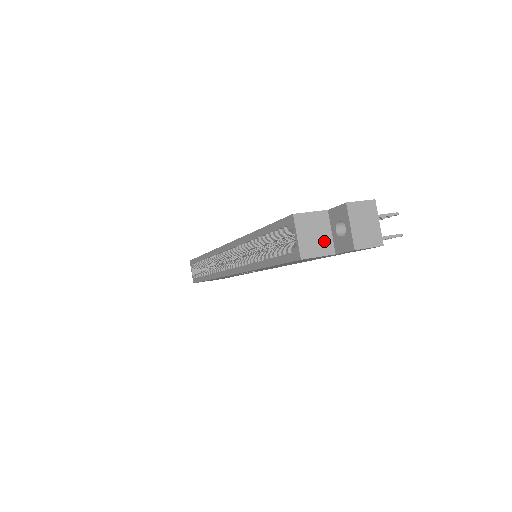
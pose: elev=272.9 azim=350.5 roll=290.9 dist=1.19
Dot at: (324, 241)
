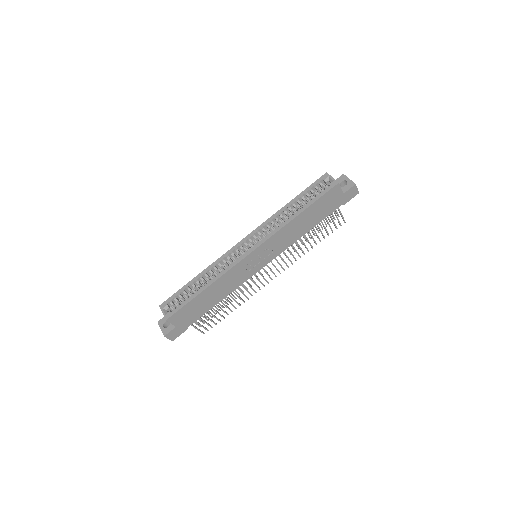
Dot at: occluded
